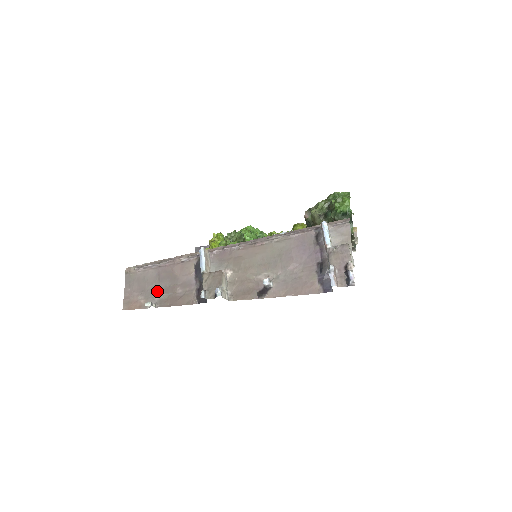
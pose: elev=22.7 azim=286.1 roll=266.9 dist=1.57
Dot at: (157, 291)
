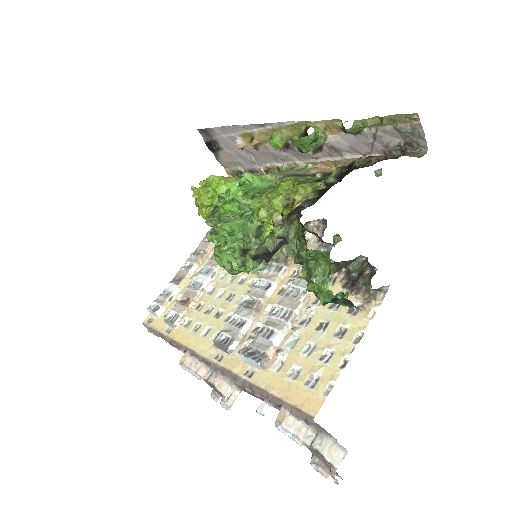
Dot at: occluded
